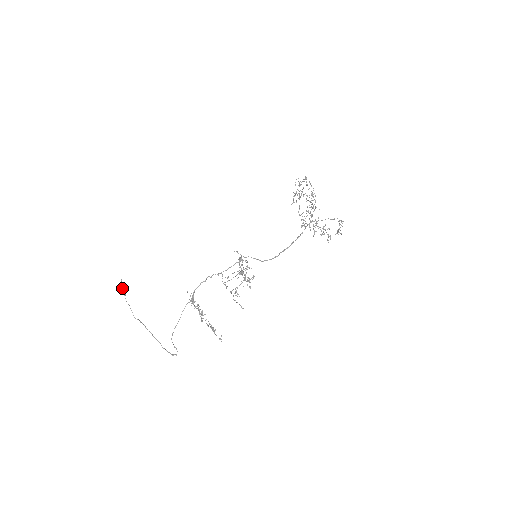
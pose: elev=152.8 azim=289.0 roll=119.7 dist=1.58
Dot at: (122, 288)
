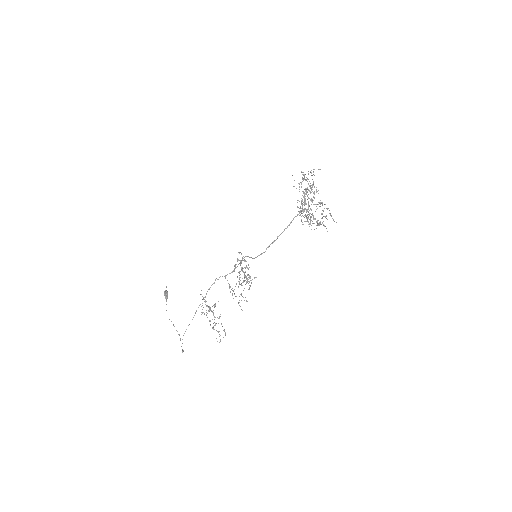
Dot at: (164, 292)
